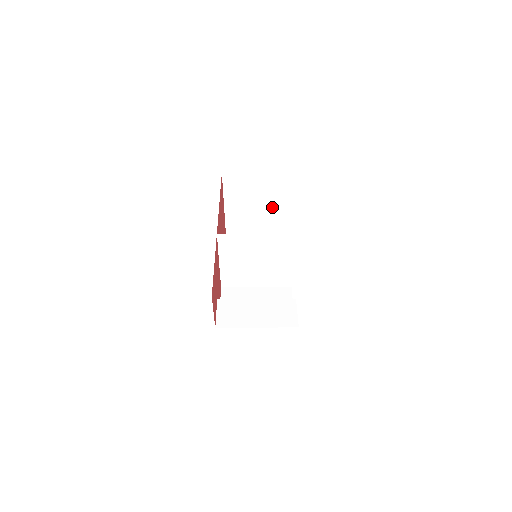
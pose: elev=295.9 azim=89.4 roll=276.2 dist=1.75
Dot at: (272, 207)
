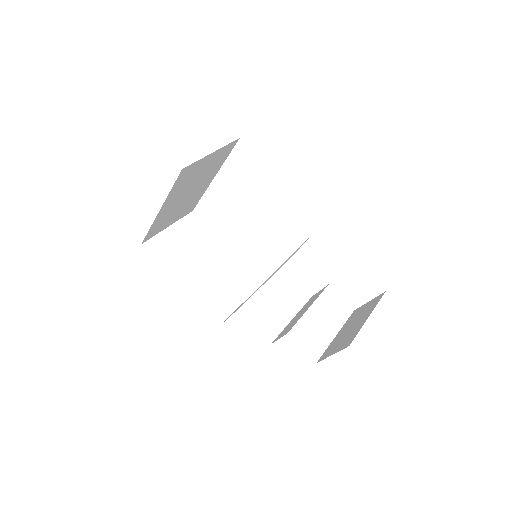
Dot at: (206, 179)
